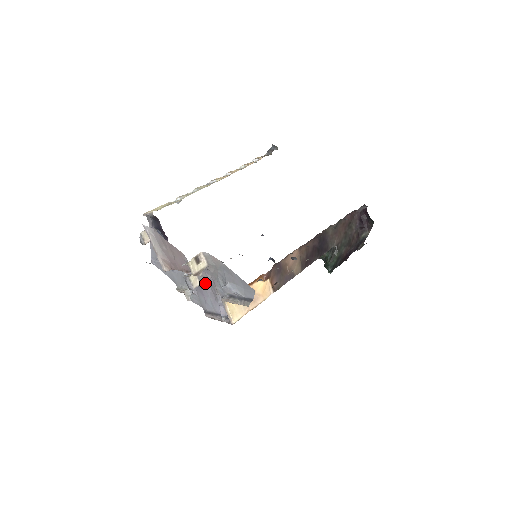
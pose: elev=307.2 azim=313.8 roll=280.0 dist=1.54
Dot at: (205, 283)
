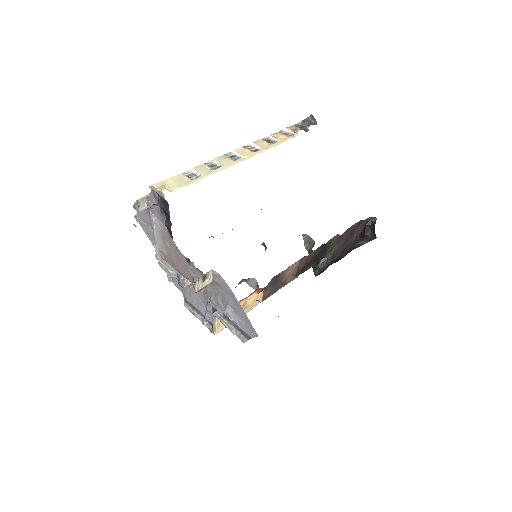
Dot at: occluded
